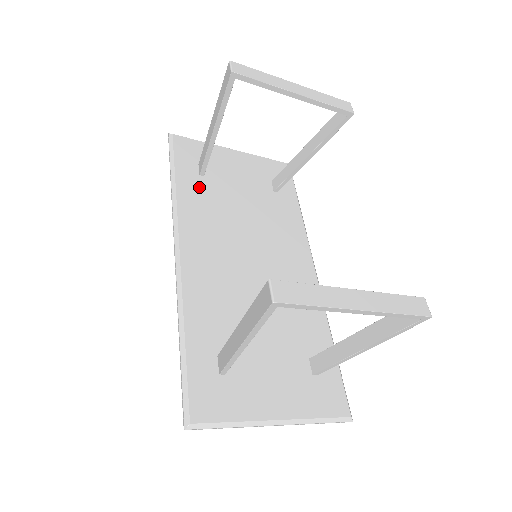
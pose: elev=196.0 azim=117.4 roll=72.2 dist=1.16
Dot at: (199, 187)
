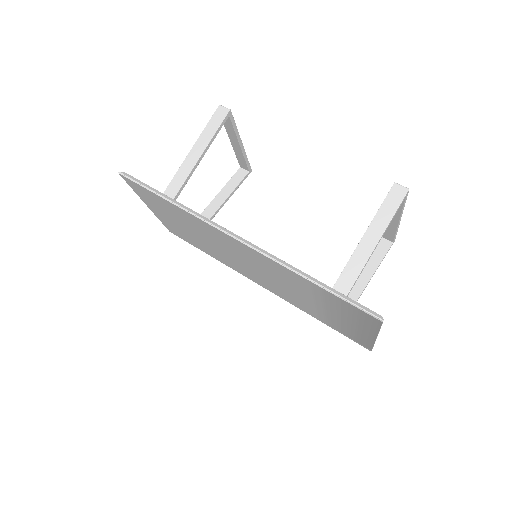
Dot at: occluded
